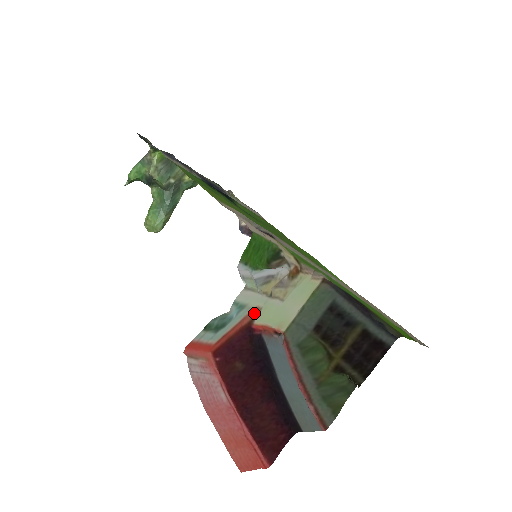
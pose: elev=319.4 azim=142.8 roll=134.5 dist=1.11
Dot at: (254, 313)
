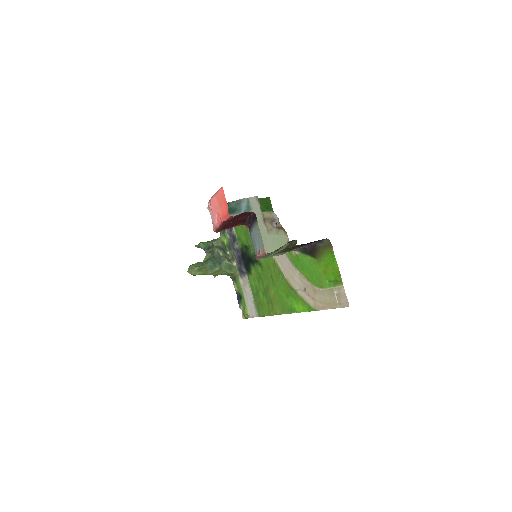
Dot at: occluded
